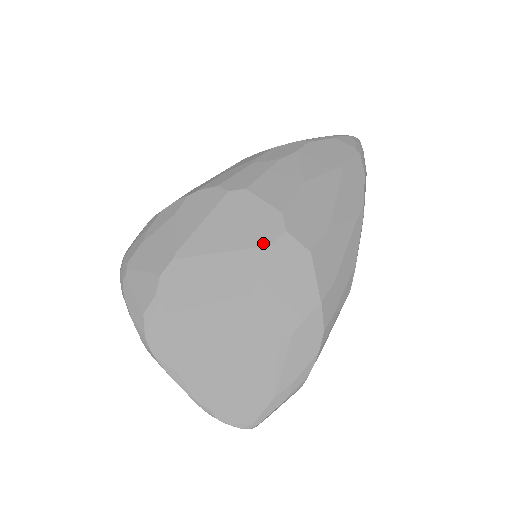
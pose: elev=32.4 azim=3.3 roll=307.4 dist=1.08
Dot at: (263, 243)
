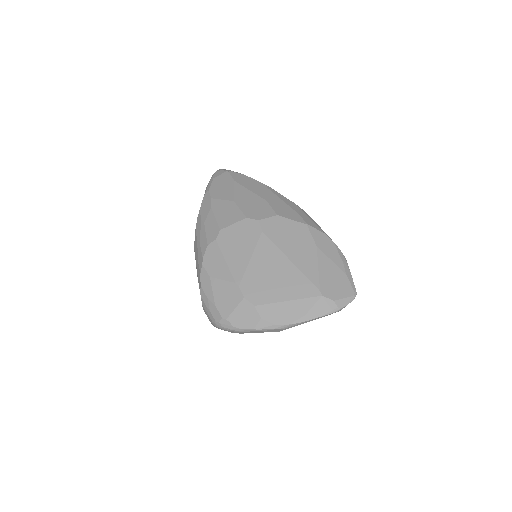
Dot at: (258, 235)
